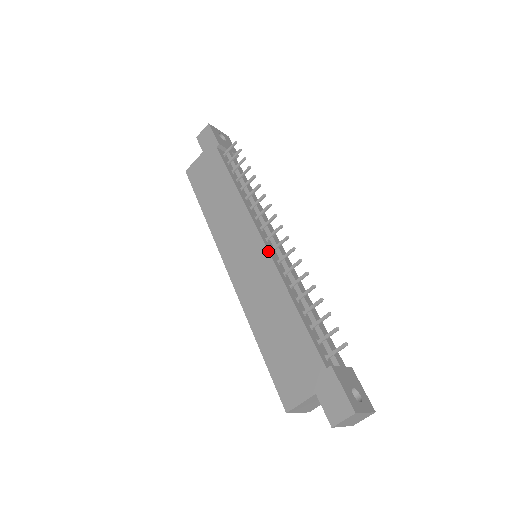
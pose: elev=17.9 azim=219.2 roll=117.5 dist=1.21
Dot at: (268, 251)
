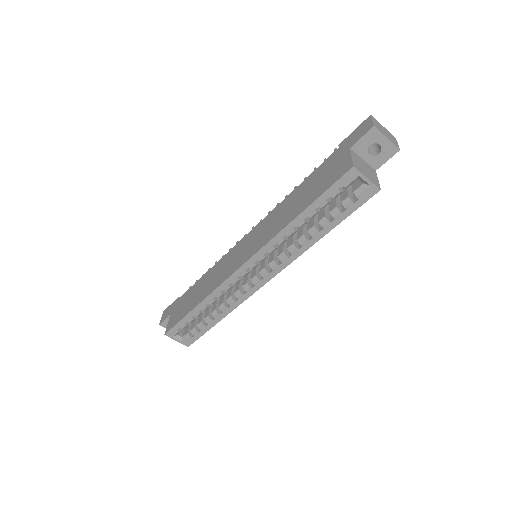
Dot at: (256, 226)
